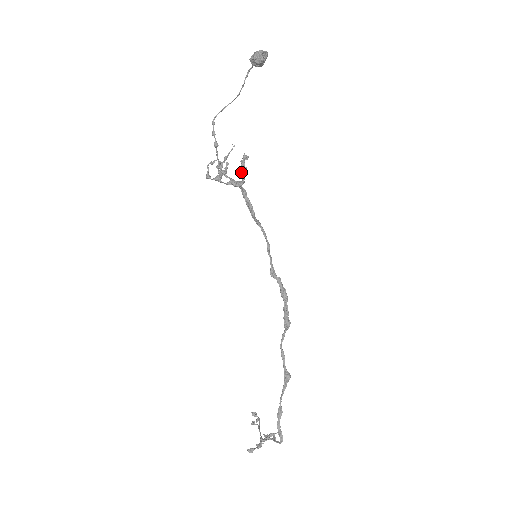
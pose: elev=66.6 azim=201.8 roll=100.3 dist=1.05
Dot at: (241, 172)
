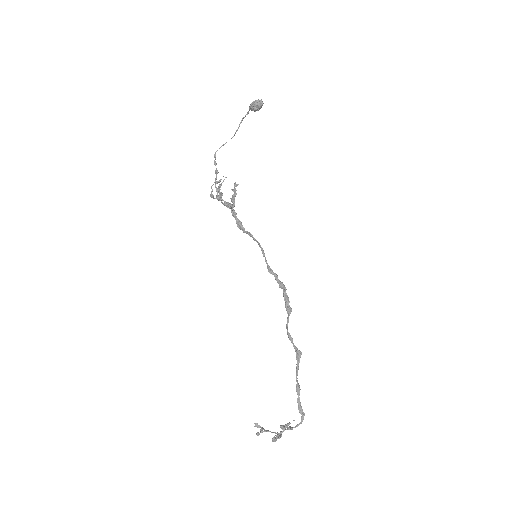
Dot at: (232, 197)
